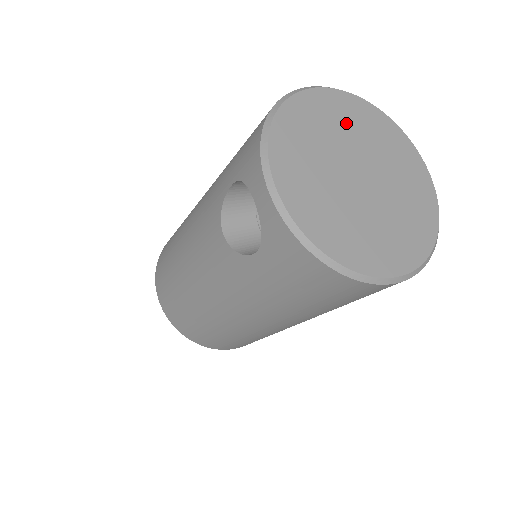
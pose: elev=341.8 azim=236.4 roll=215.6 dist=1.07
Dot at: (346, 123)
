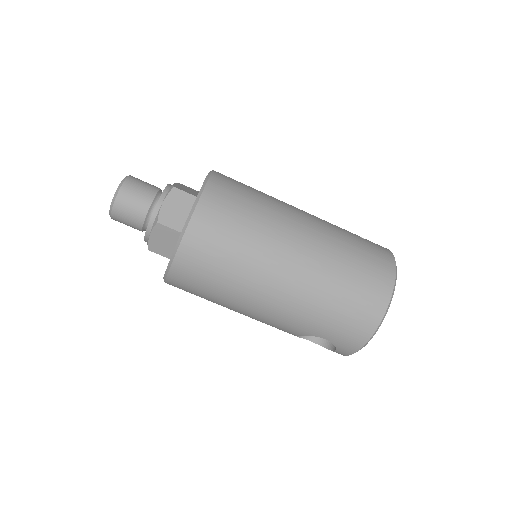
Dot at: occluded
